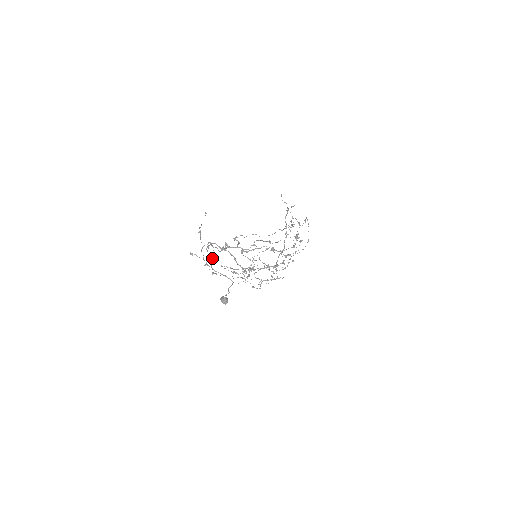
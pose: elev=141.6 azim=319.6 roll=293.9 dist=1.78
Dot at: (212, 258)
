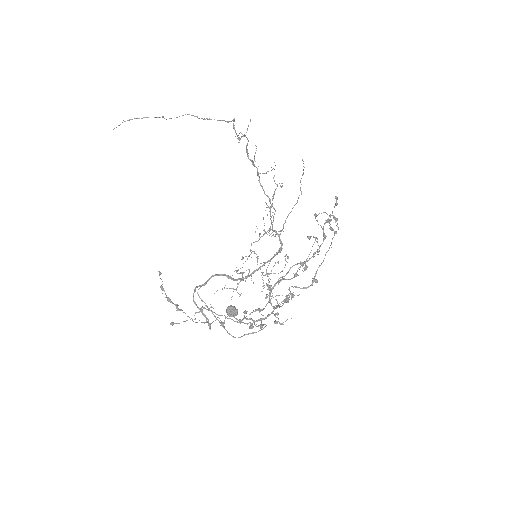
Dot at: occluded
